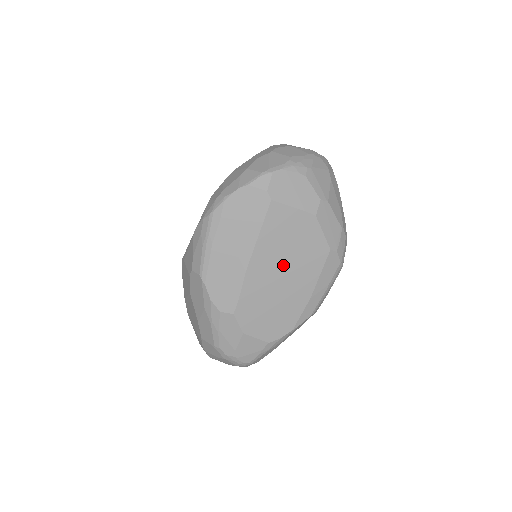
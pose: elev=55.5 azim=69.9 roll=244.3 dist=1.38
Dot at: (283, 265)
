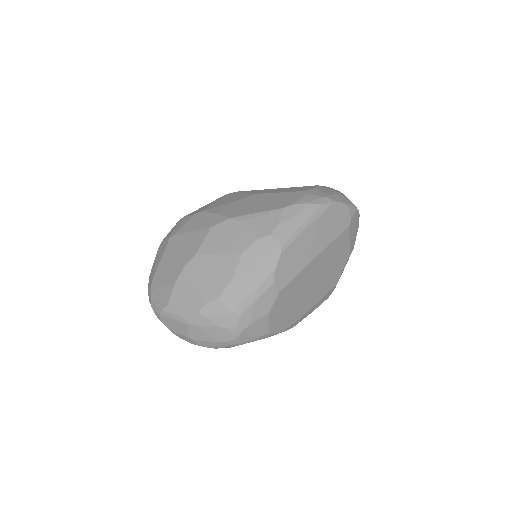
Dot at: (319, 276)
